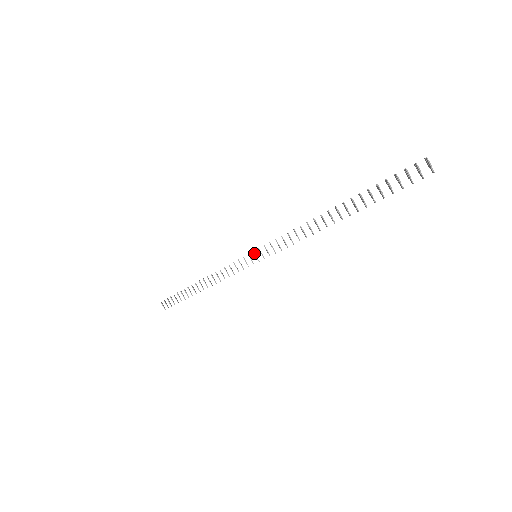
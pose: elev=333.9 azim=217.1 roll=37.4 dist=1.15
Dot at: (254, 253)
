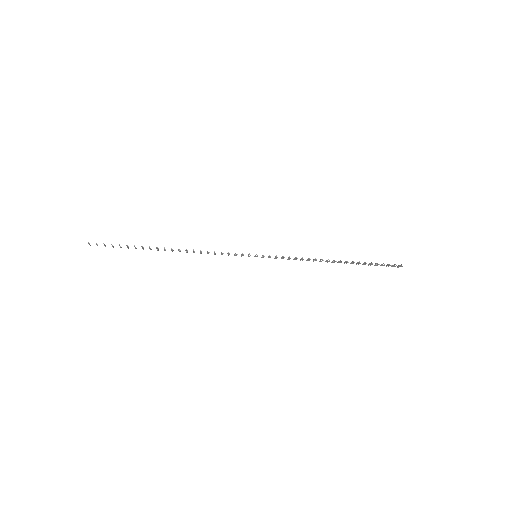
Dot at: occluded
